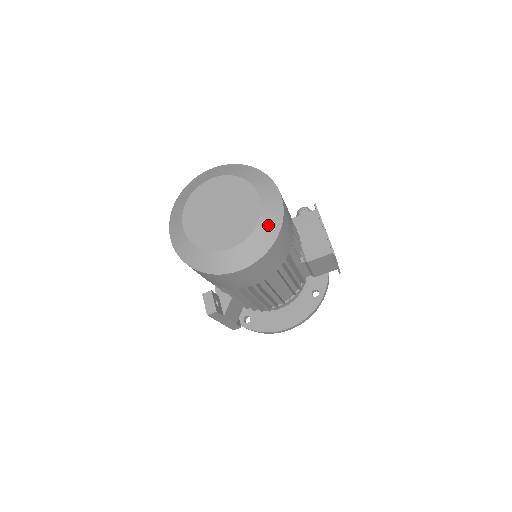
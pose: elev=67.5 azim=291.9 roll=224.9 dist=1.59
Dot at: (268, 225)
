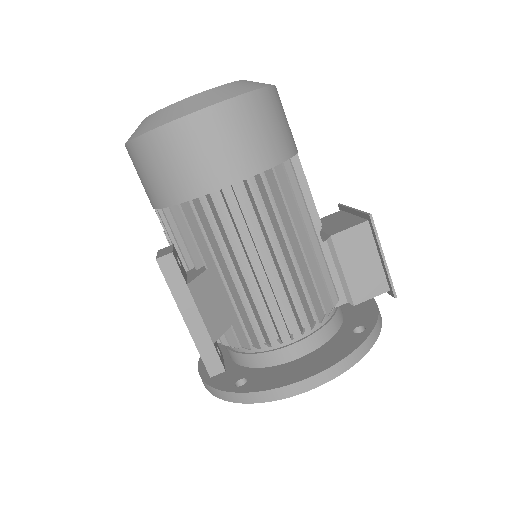
Dot at: (251, 83)
